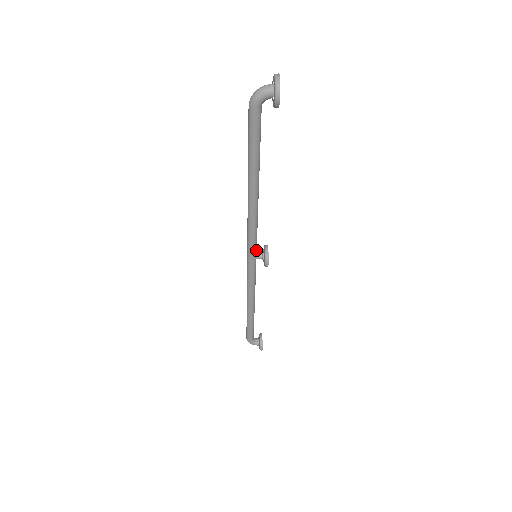
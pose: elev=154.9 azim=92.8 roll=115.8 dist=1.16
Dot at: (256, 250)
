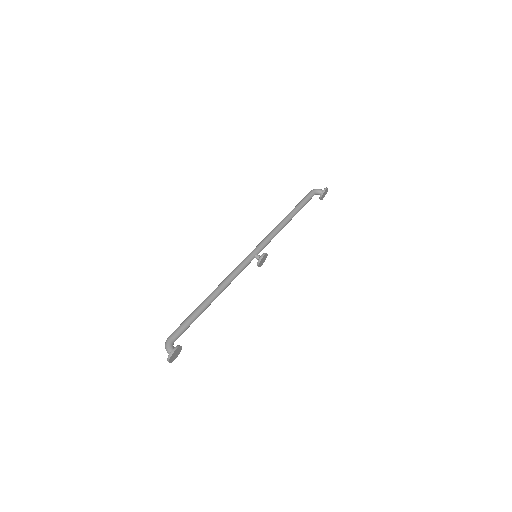
Dot at: occluded
